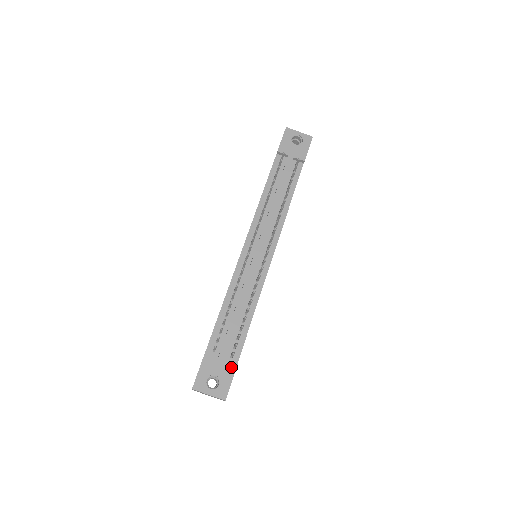
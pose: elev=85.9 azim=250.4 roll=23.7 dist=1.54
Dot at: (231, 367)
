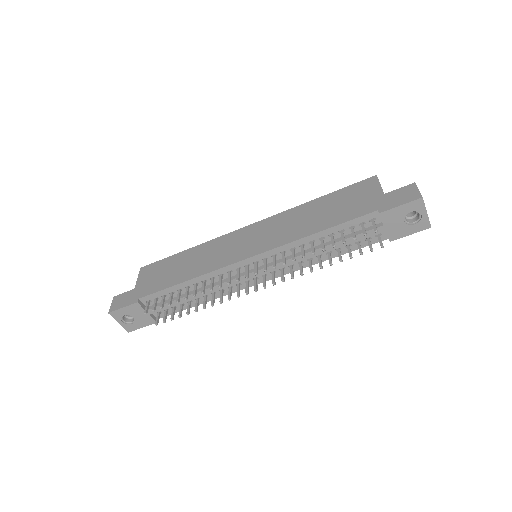
Dot at: (150, 321)
